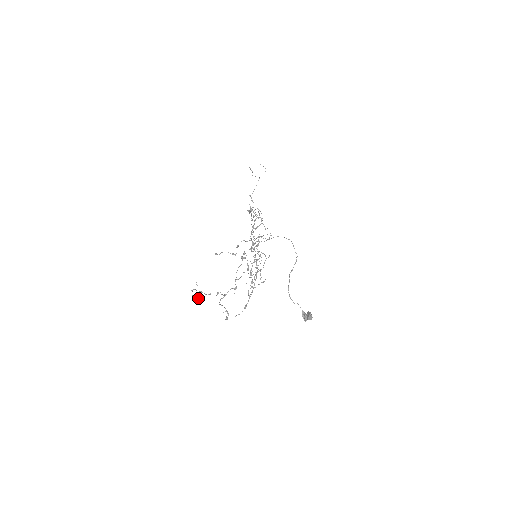
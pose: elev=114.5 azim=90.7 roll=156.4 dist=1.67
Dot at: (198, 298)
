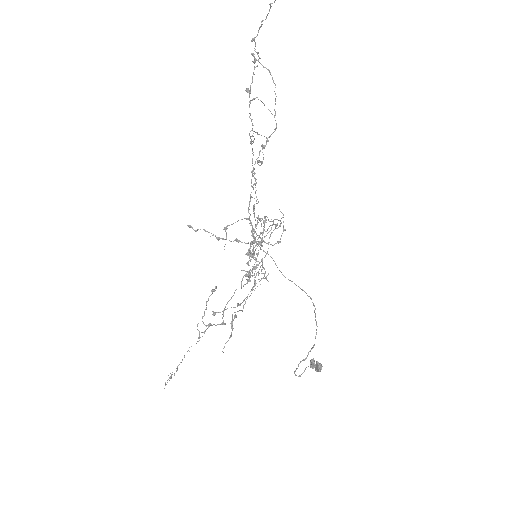
Dot at: occluded
